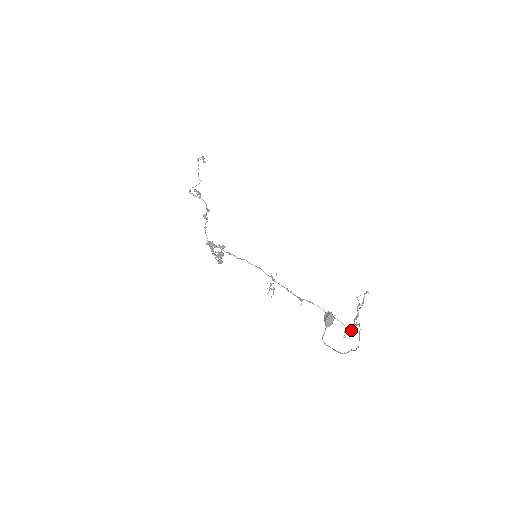
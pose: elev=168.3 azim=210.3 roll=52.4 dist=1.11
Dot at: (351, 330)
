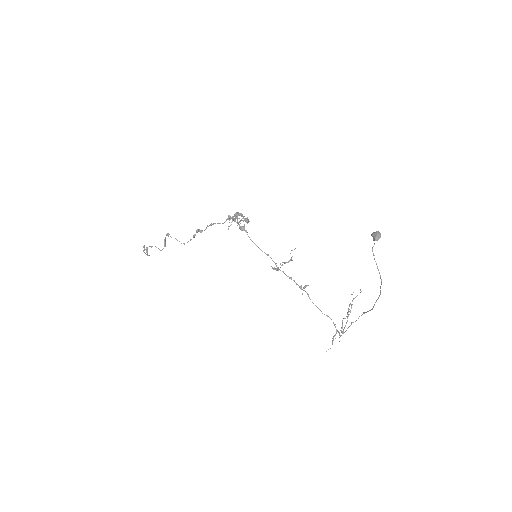
Dot at: occluded
